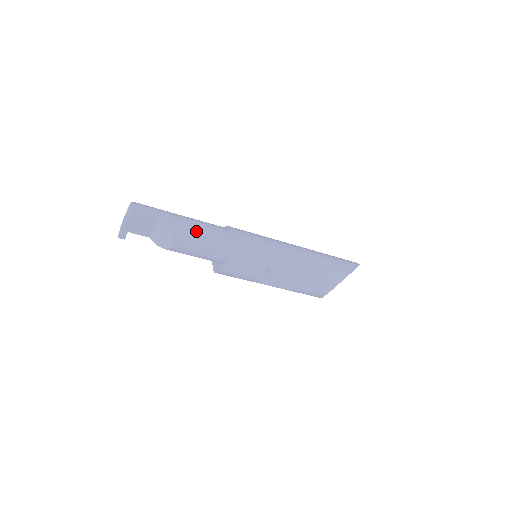
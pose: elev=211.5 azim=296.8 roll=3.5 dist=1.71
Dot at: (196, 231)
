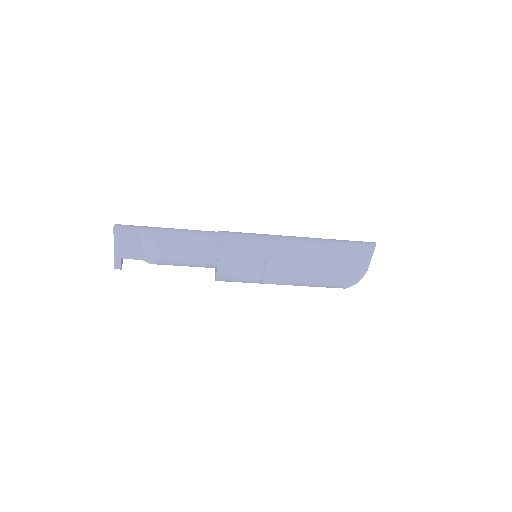
Dot at: (181, 235)
